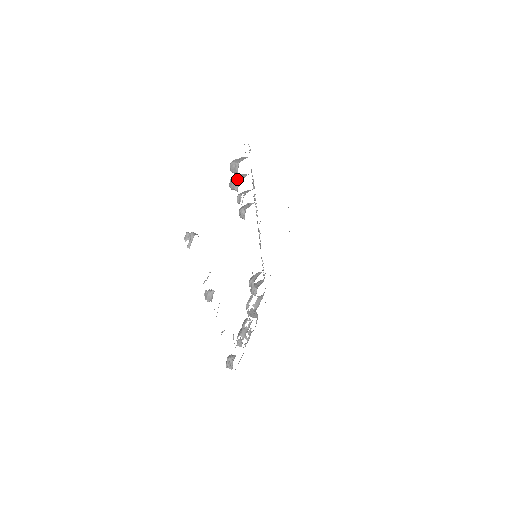
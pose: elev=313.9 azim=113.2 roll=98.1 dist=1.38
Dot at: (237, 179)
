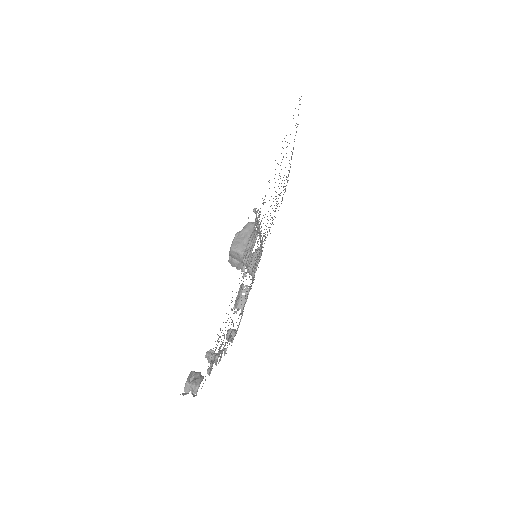
Dot at: occluded
